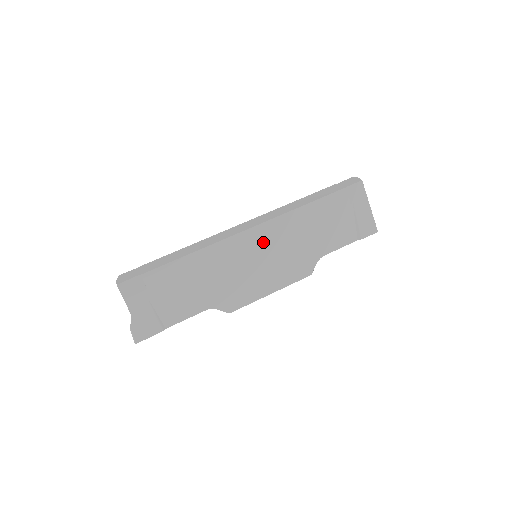
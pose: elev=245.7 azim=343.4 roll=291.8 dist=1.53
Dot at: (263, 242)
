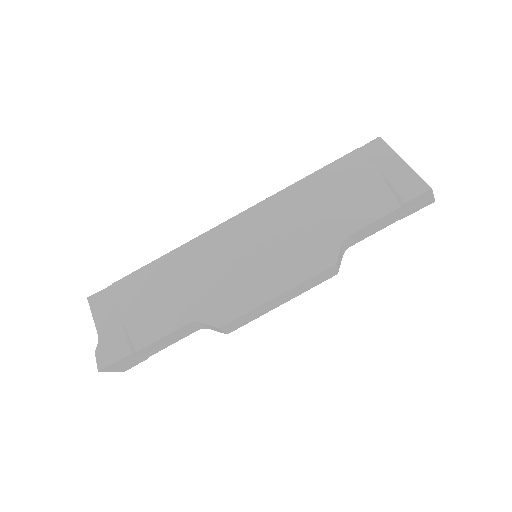
Dot at: (254, 230)
